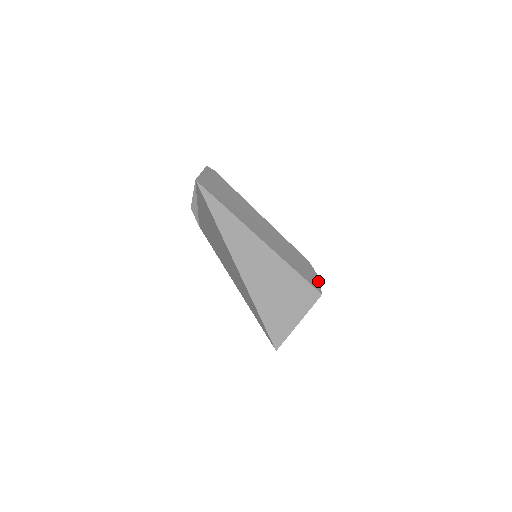
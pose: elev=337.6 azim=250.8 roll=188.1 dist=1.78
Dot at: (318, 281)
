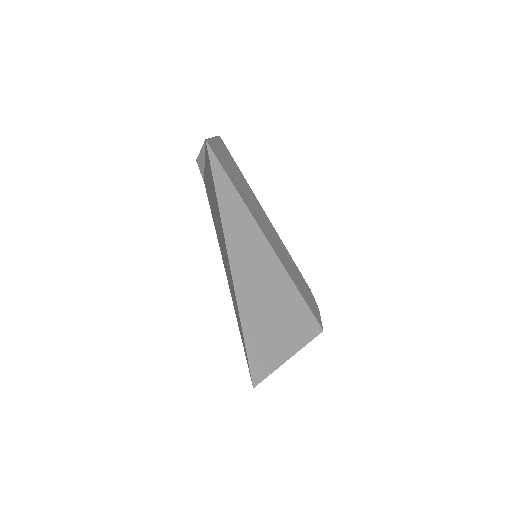
Dot at: (319, 314)
